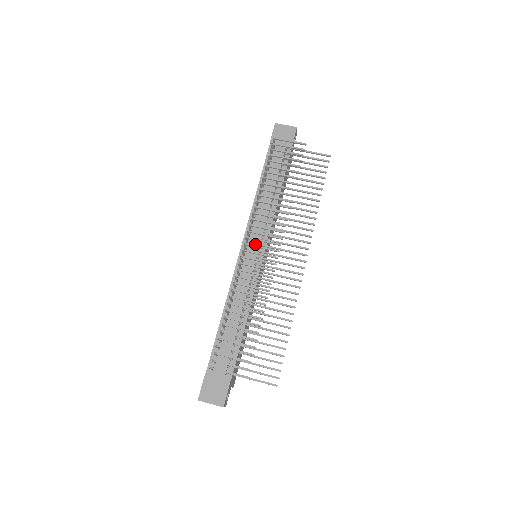
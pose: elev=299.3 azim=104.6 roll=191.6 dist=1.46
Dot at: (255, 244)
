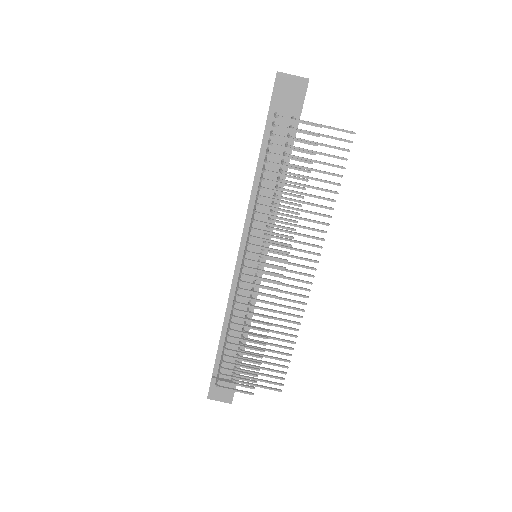
Dot at: (254, 251)
